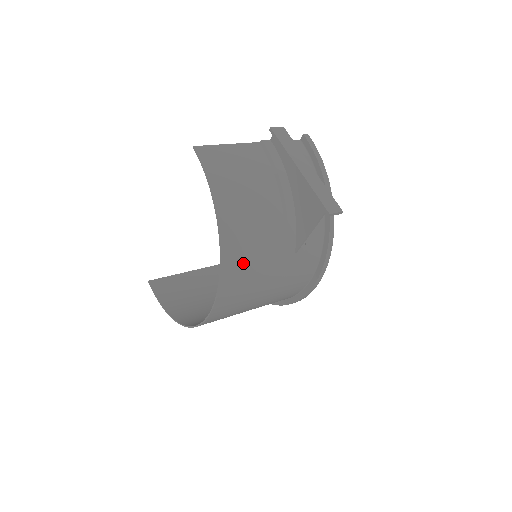
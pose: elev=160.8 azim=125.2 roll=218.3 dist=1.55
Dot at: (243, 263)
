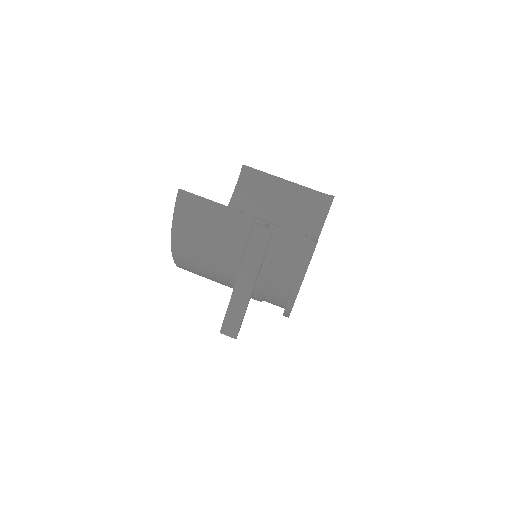
Dot at: (198, 274)
